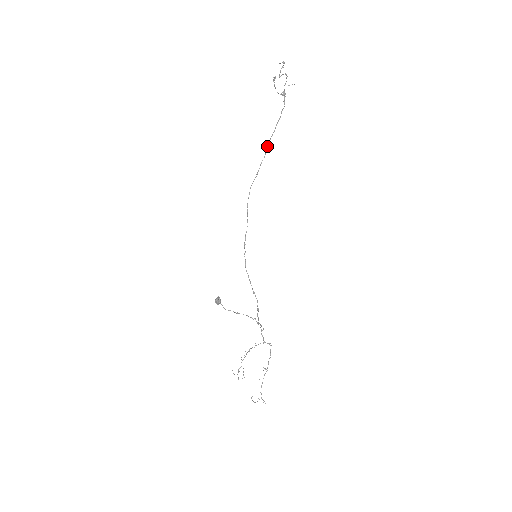
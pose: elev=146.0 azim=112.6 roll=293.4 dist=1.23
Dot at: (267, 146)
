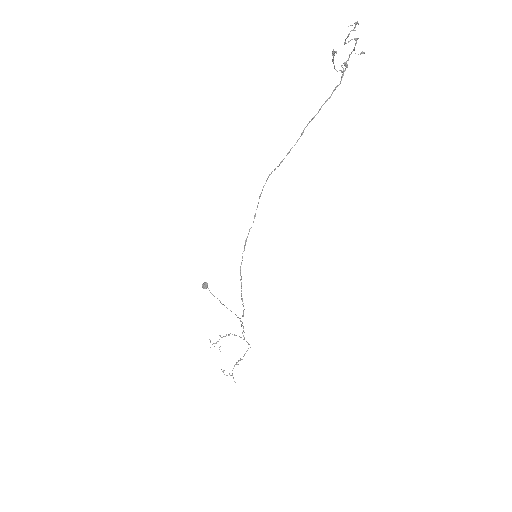
Dot at: occluded
